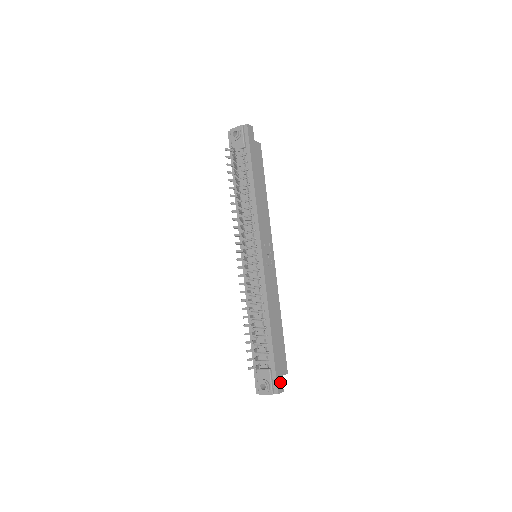
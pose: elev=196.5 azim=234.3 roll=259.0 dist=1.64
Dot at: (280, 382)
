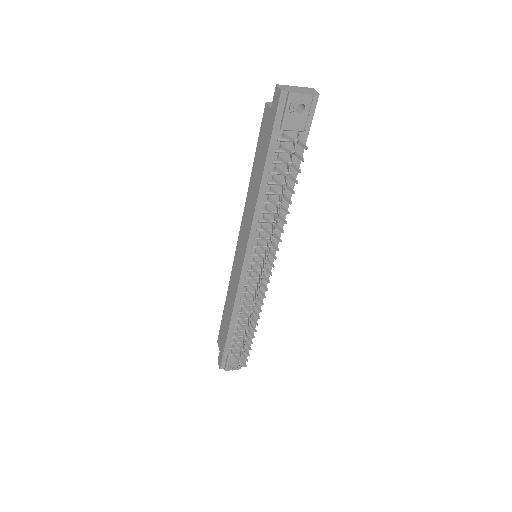
Dot at: occluded
